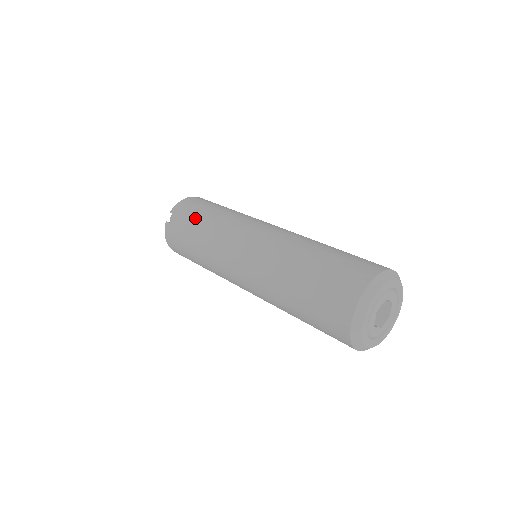
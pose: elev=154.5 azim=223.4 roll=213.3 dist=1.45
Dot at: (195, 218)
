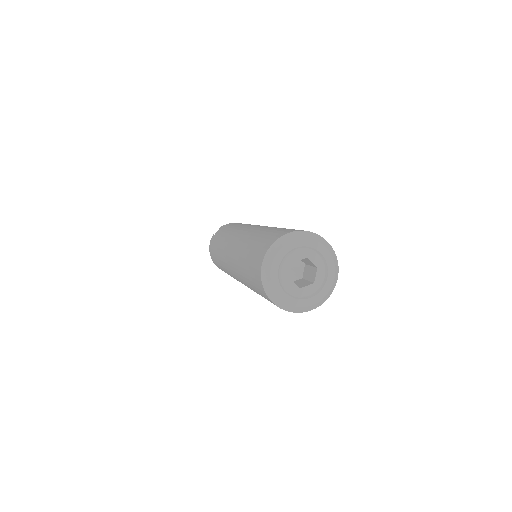
Dot at: (228, 227)
